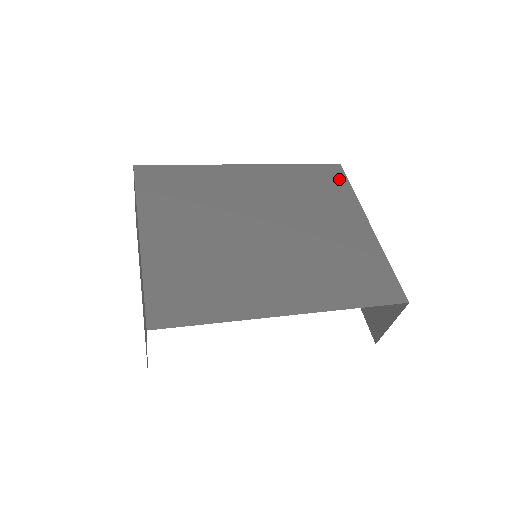
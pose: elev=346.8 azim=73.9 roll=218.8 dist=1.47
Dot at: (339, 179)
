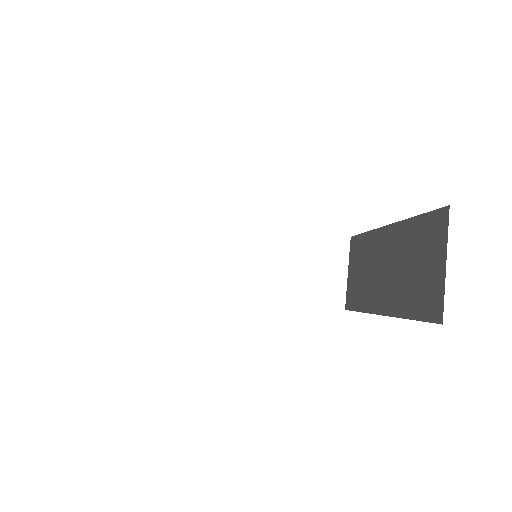
Dot at: occluded
